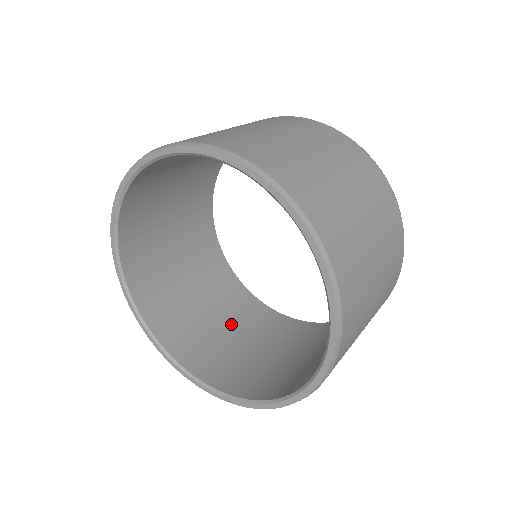
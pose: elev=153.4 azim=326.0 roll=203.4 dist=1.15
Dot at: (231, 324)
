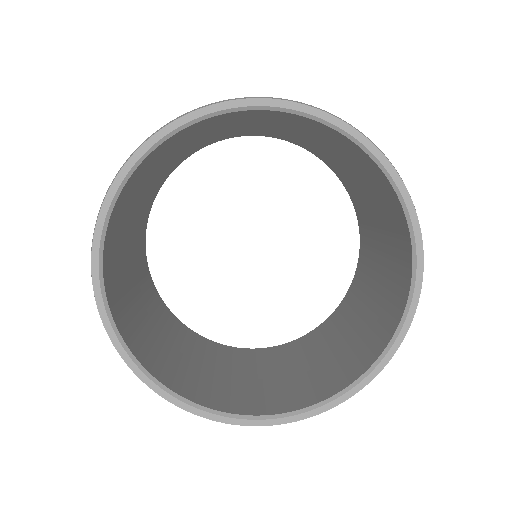
Dot at: (249, 371)
